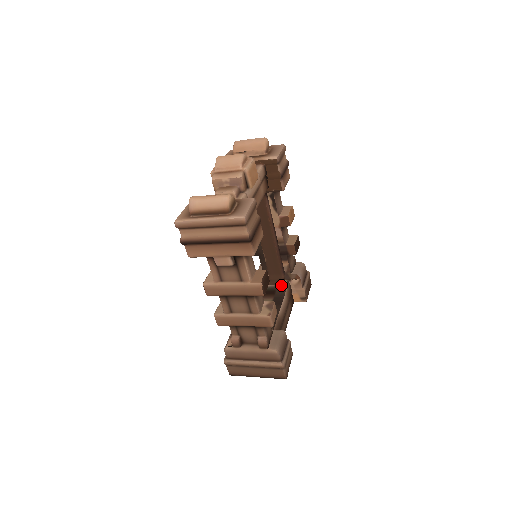
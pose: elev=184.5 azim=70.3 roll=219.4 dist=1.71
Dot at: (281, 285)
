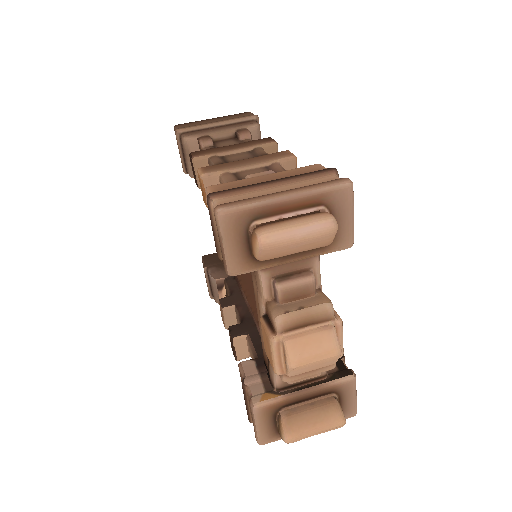
Dot at: occluded
